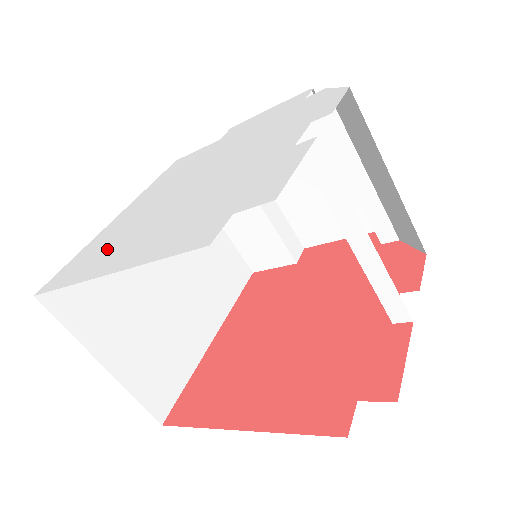
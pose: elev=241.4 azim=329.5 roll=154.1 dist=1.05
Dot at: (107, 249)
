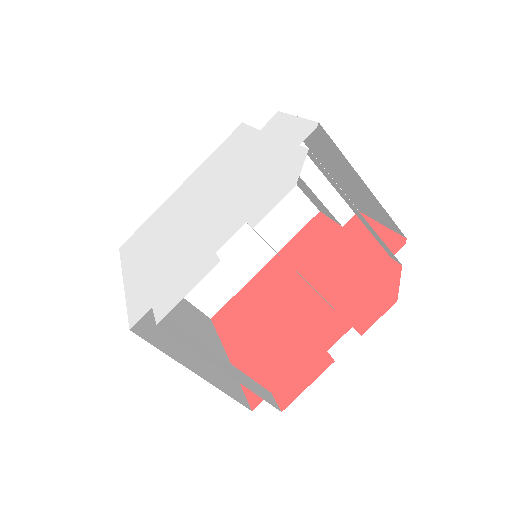
Dot at: (145, 242)
